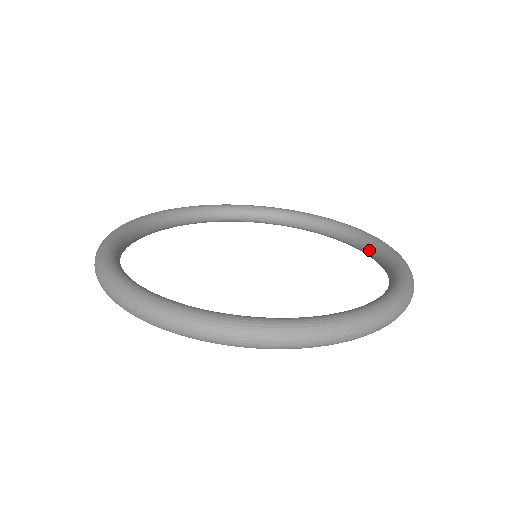
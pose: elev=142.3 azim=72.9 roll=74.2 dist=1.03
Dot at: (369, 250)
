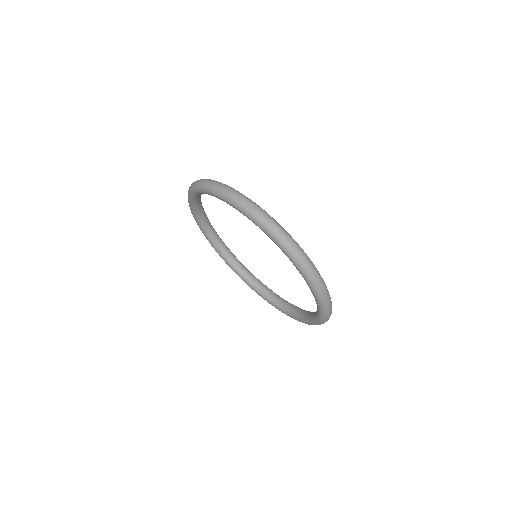
Dot at: occluded
